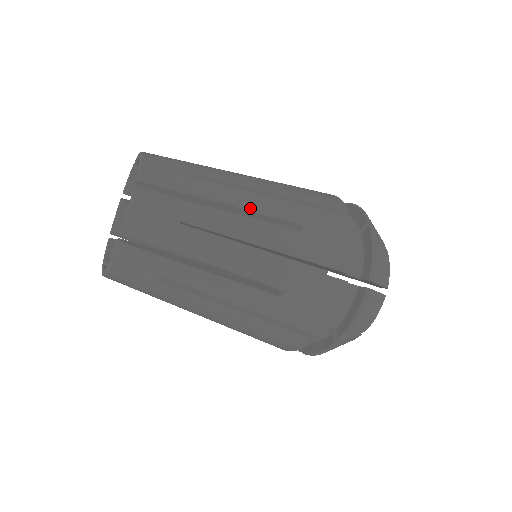
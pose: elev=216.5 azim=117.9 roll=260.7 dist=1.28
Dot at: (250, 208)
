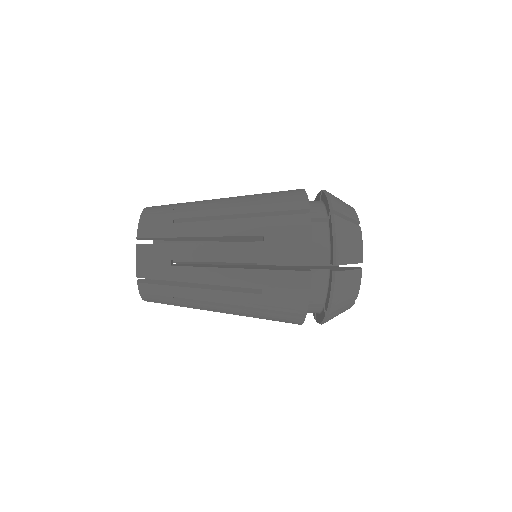
Dot at: (222, 201)
